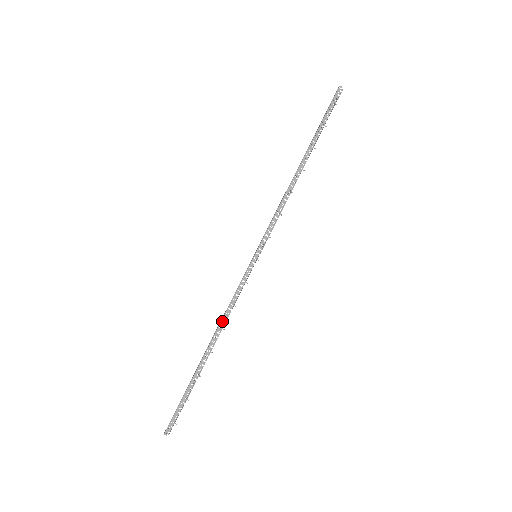
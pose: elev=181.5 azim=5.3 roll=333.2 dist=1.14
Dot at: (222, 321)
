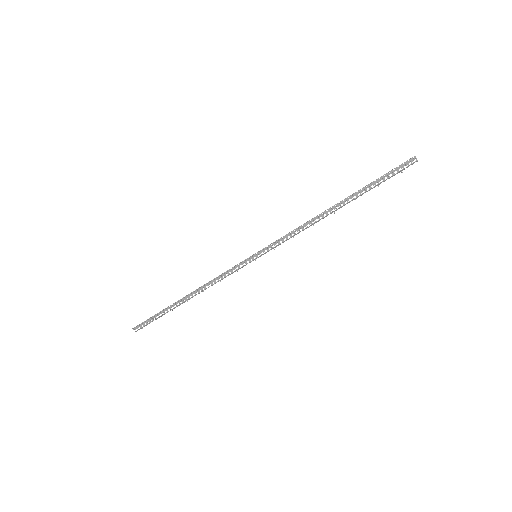
Dot at: (205, 285)
